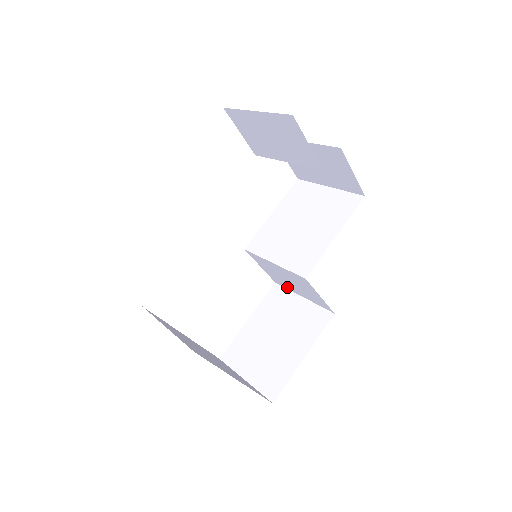
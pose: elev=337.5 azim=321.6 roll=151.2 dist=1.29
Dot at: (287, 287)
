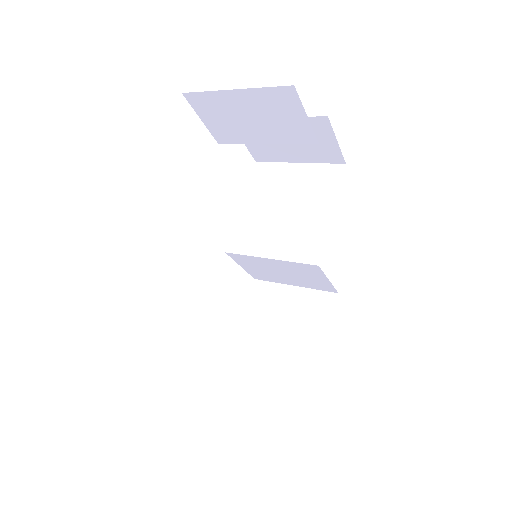
Dot at: (273, 280)
